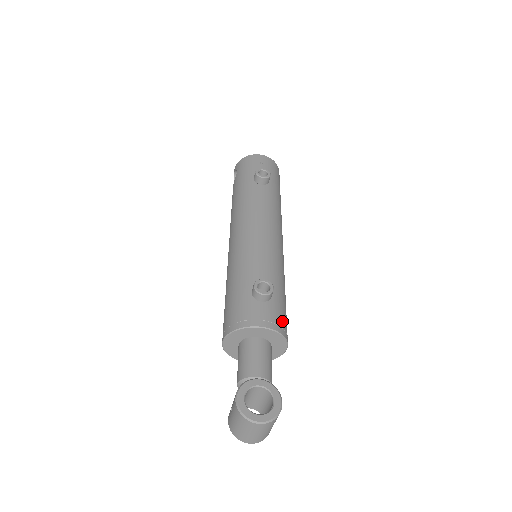
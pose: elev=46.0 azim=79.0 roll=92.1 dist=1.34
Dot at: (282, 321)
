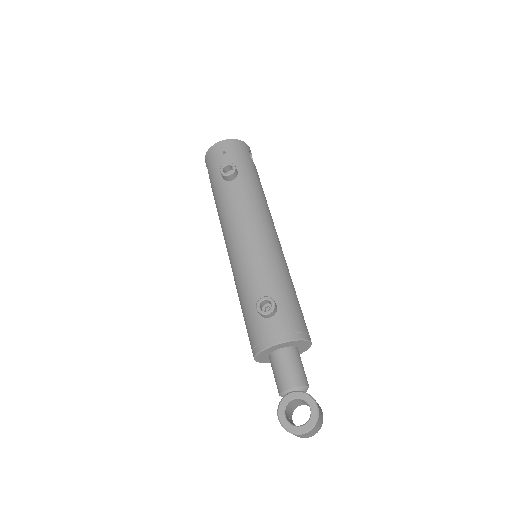
Dot at: (295, 325)
